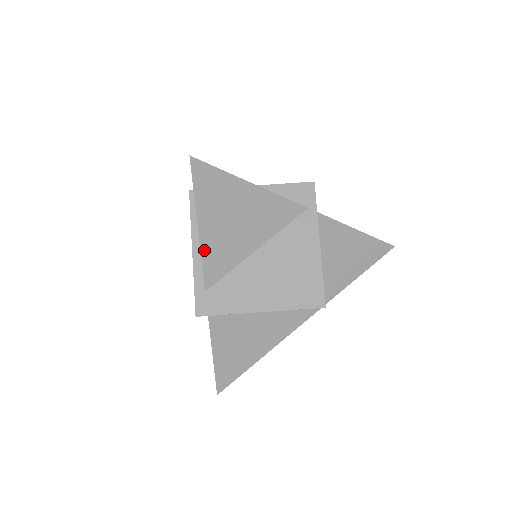
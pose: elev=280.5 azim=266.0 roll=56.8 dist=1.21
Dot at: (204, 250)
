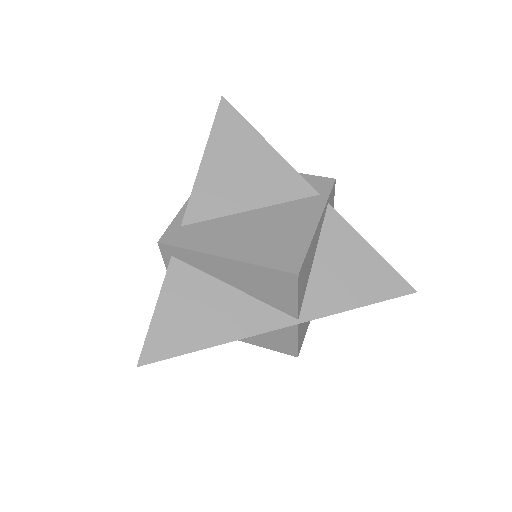
Dot at: (198, 183)
